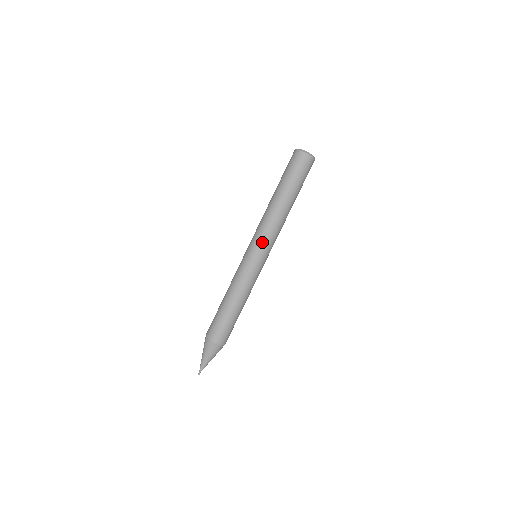
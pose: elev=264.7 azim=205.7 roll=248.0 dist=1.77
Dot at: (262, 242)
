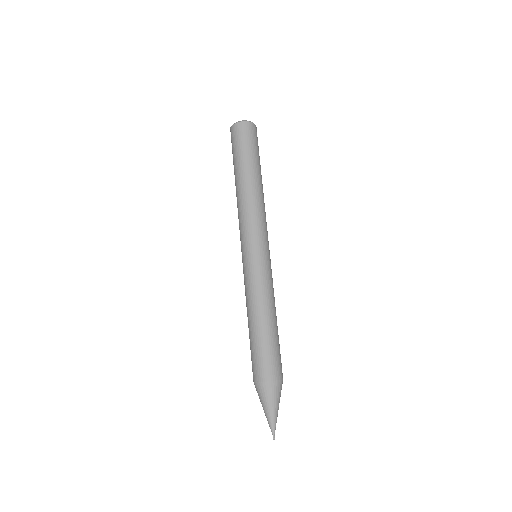
Dot at: (252, 233)
